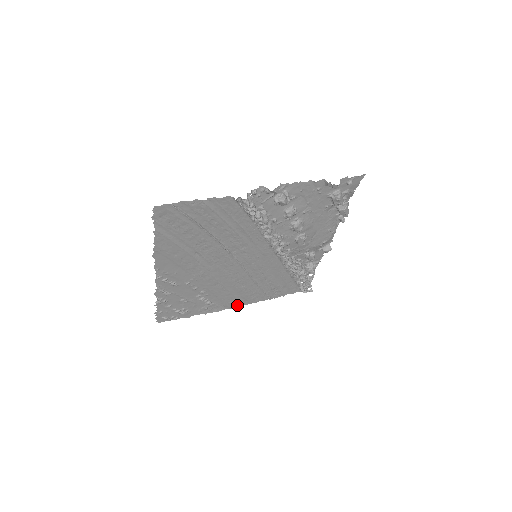
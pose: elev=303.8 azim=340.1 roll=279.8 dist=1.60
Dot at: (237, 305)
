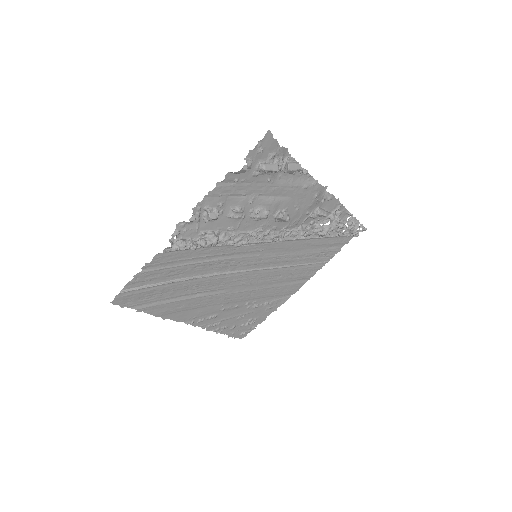
Dot at: (298, 287)
